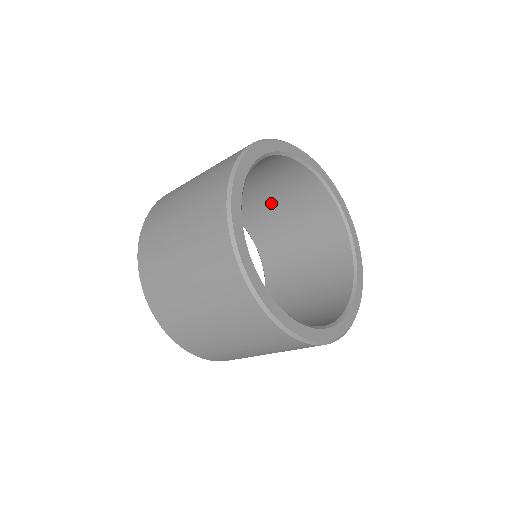
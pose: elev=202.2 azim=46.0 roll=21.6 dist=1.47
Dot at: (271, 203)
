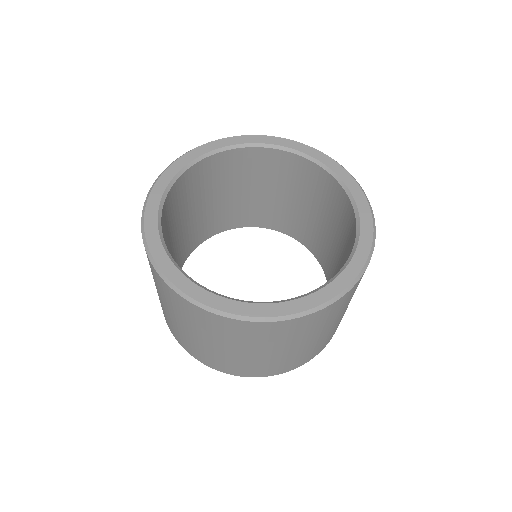
Dot at: (331, 236)
